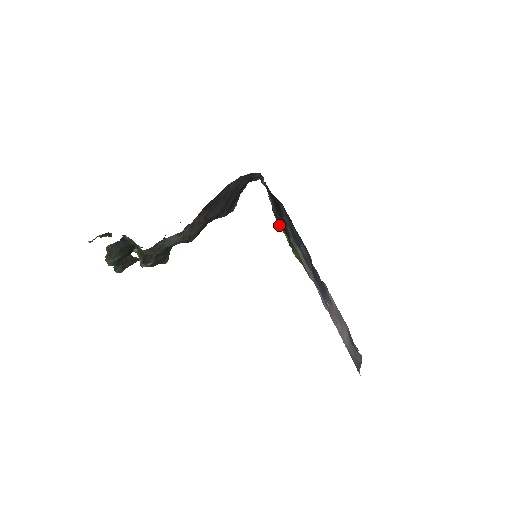
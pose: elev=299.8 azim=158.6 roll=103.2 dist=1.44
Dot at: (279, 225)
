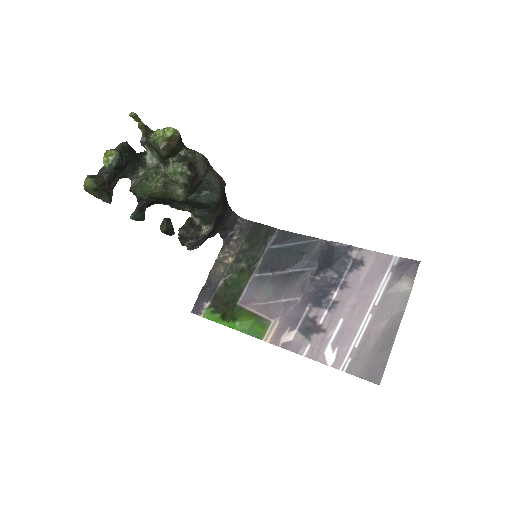
Dot at: (198, 315)
